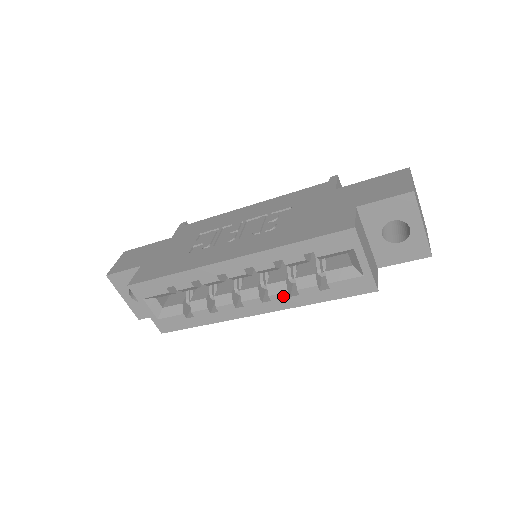
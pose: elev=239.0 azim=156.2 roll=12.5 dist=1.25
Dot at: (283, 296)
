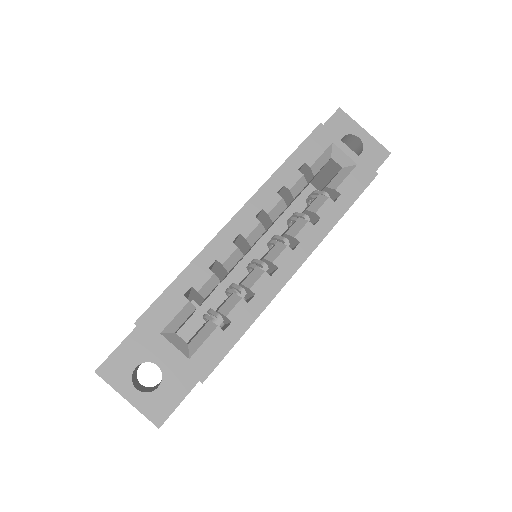
Dot at: (307, 229)
